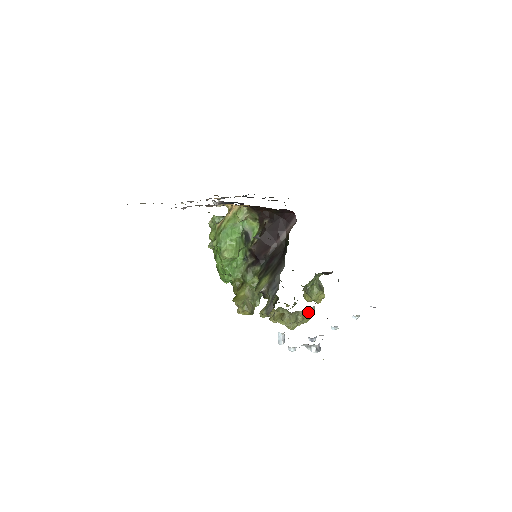
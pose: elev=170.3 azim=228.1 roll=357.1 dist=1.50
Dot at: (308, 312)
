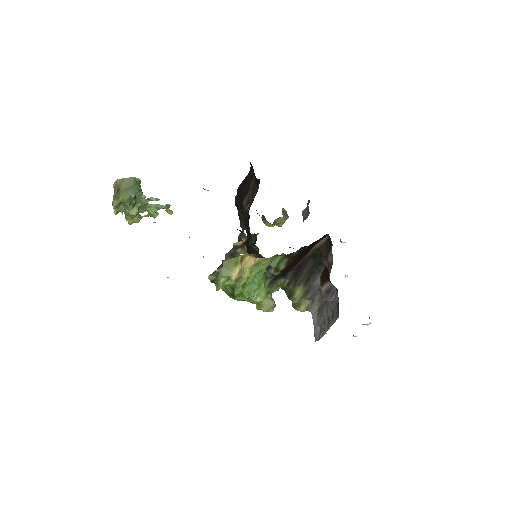
Dot at: occluded
